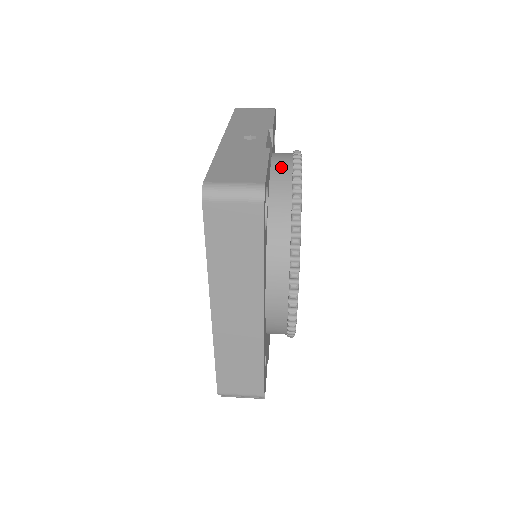
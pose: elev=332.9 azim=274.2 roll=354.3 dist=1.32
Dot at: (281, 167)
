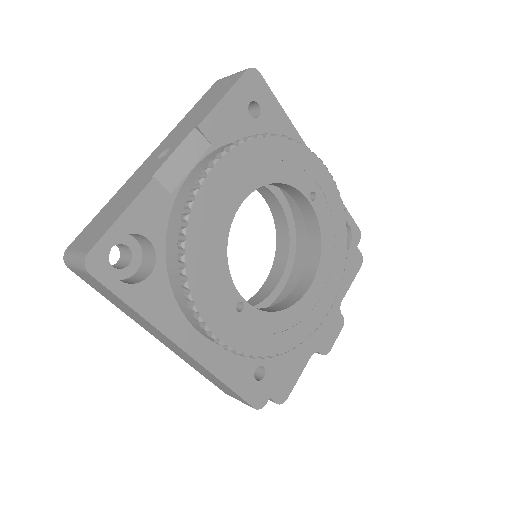
Dot at: (188, 186)
